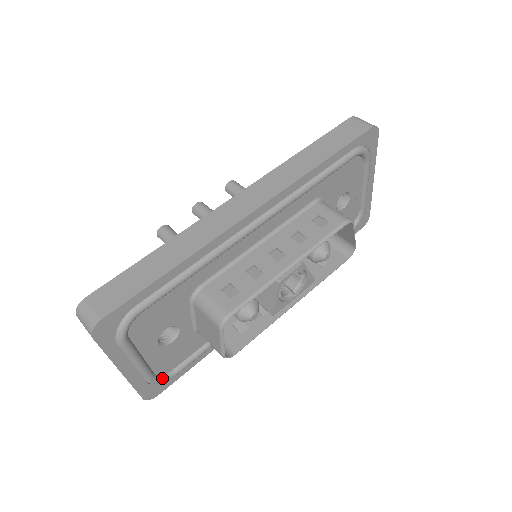
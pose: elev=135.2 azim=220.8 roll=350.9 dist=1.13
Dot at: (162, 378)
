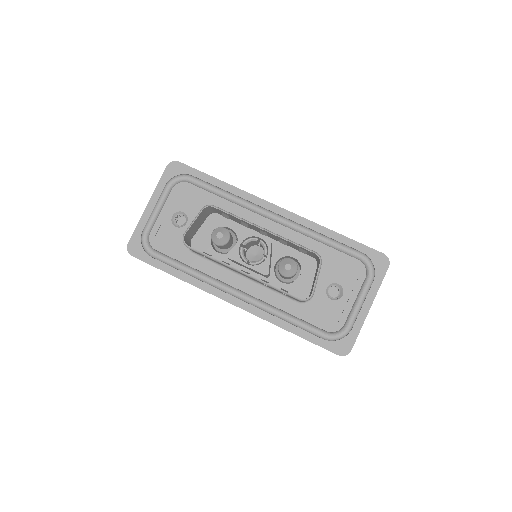
Dot at: (147, 243)
